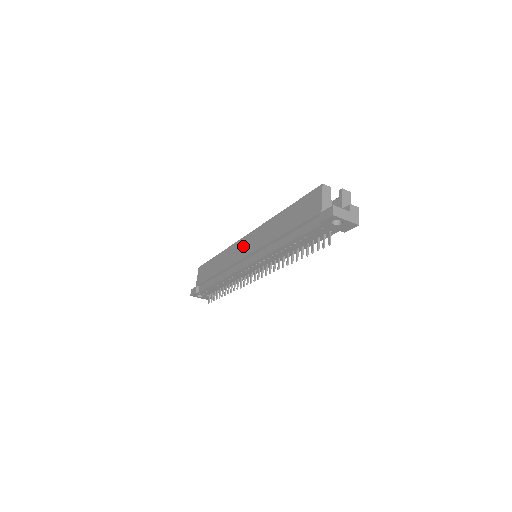
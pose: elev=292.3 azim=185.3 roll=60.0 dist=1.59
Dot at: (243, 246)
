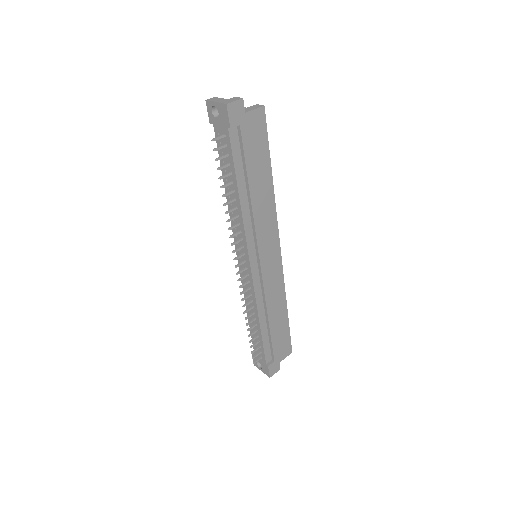
Dot at: occluded
